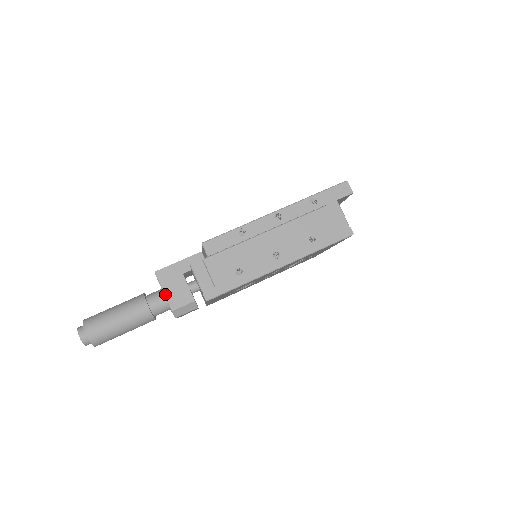
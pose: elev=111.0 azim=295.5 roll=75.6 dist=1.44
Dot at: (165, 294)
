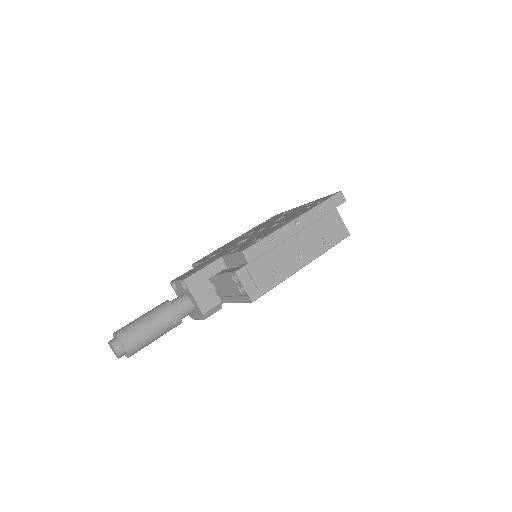
Dot at: (196, 299)
